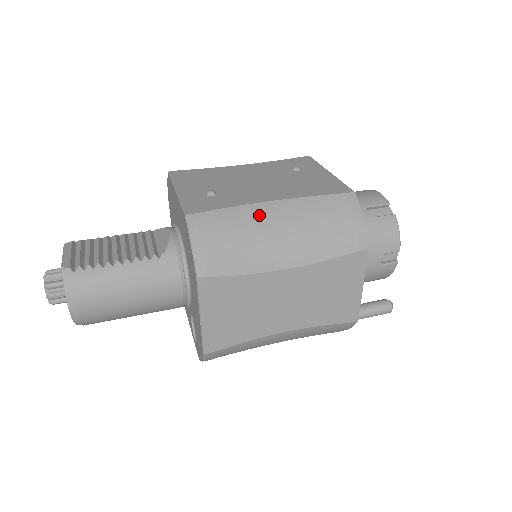
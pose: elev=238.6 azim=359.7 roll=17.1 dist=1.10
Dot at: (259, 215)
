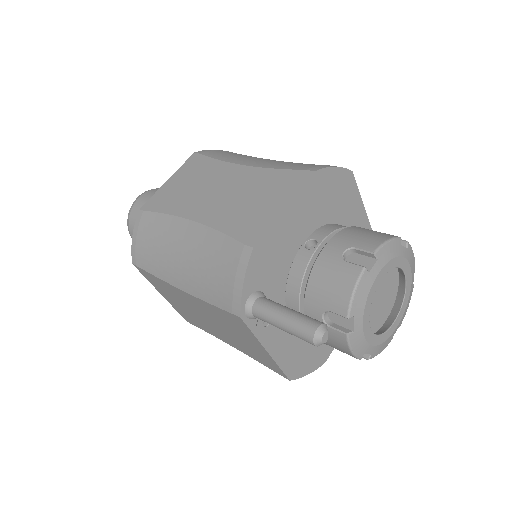
Dot at: occluded
